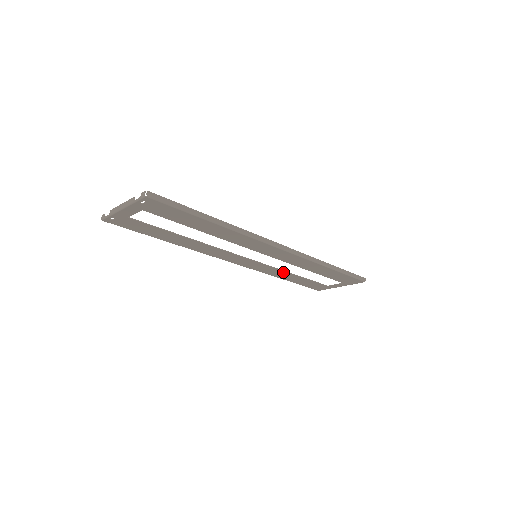
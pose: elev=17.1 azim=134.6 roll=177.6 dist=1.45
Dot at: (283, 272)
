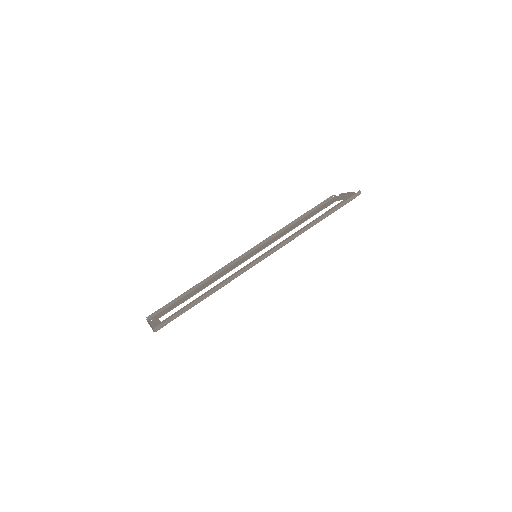
Dot at: (288, 232)
